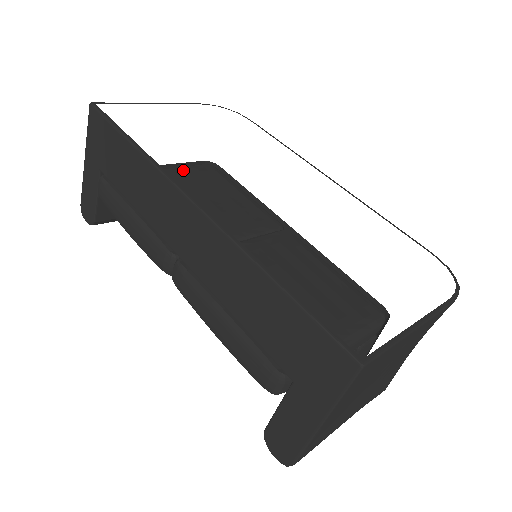
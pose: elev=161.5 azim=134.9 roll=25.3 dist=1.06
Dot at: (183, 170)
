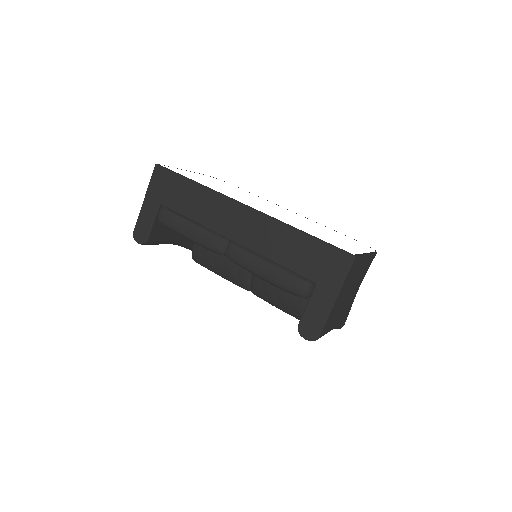
Dot at: occluded
